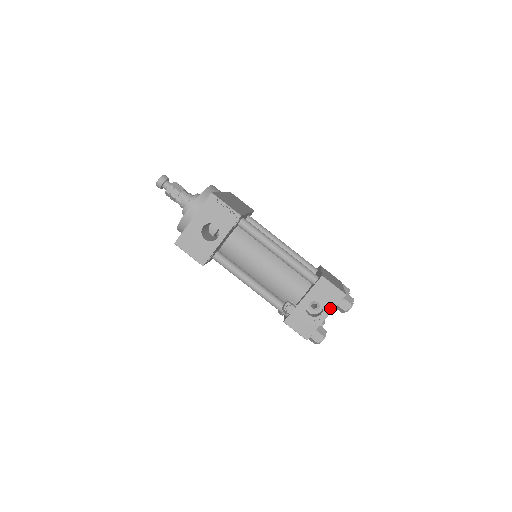
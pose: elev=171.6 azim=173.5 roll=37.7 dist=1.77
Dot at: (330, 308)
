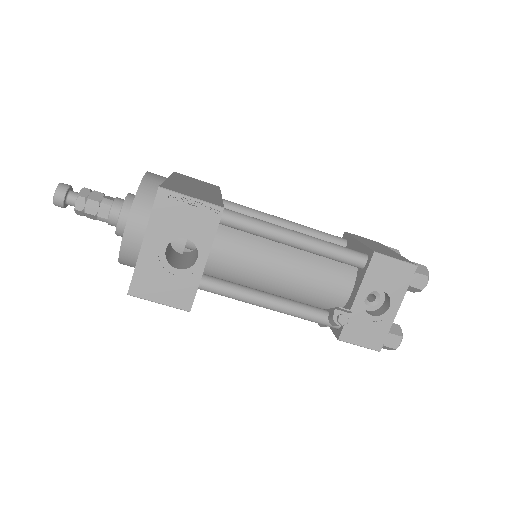
Dot at: (400, 294)
